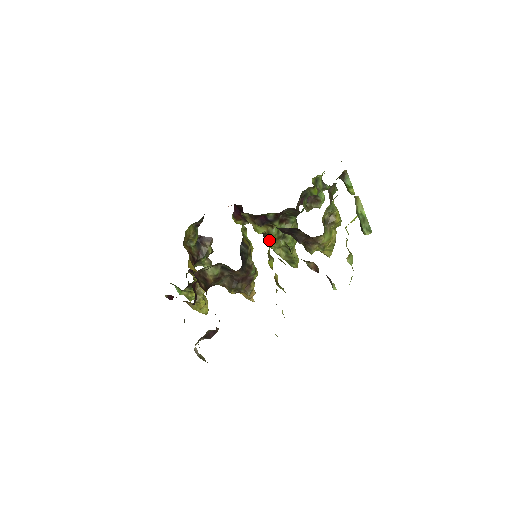
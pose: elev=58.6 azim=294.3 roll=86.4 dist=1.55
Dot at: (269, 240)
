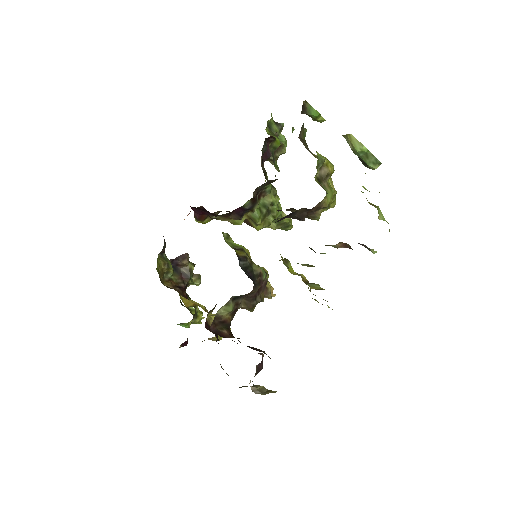
Dot at: (255, 225)
